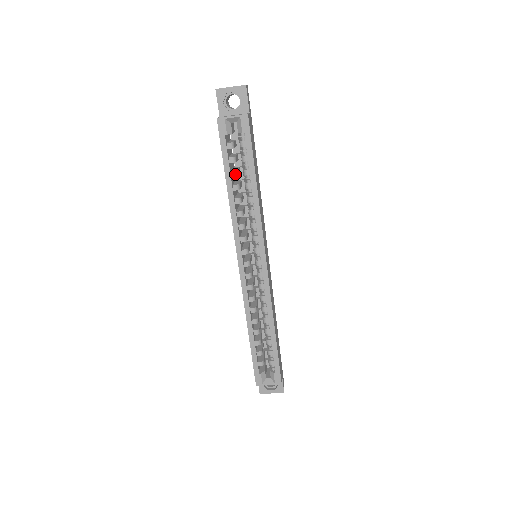
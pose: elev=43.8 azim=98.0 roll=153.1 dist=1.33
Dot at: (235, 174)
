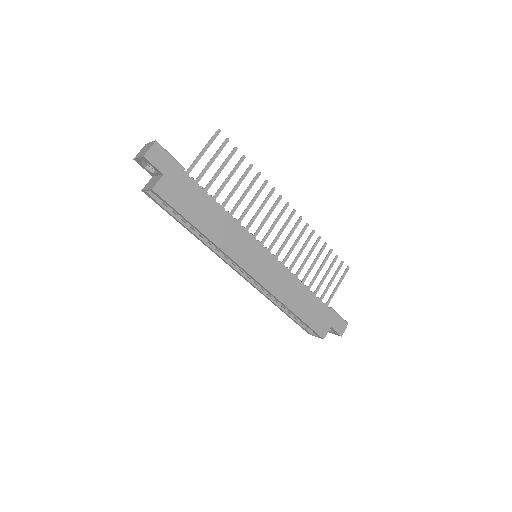
Dot at: (185, 221)
